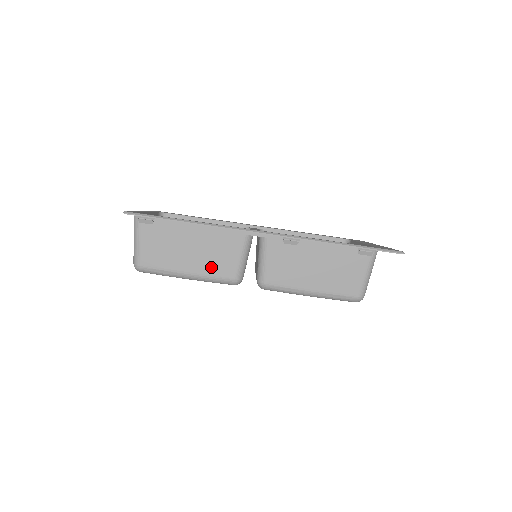
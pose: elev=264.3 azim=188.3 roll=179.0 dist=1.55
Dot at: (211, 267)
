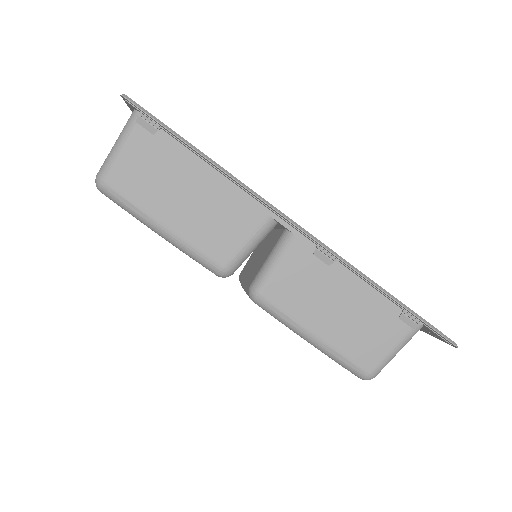
Dot at: (201, 235)
